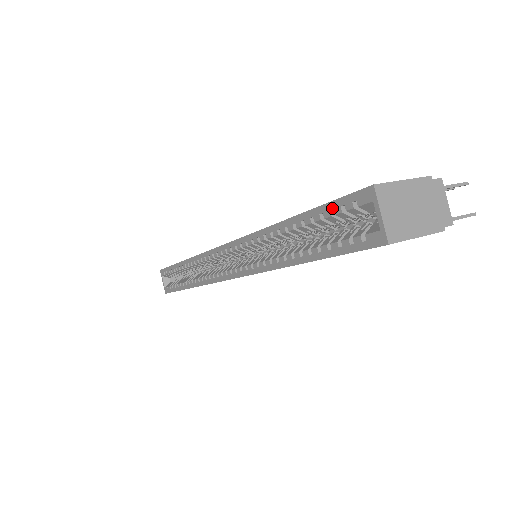
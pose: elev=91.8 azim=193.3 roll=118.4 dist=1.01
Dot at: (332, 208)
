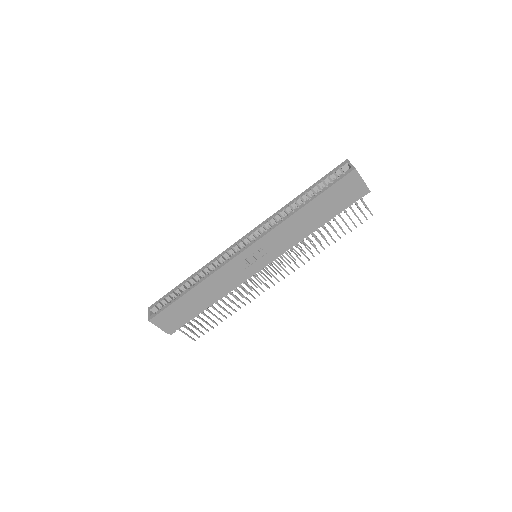
Dot at: (328, 175)
